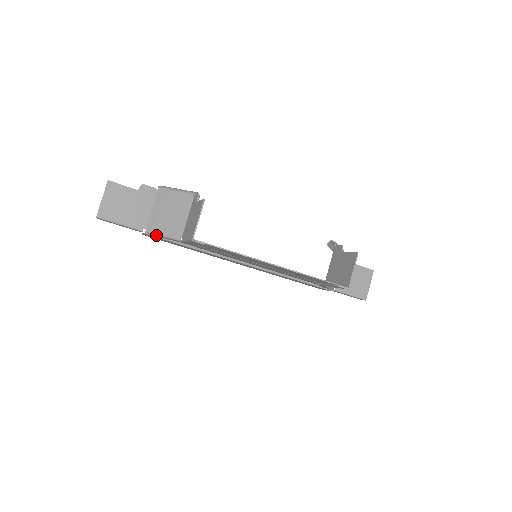
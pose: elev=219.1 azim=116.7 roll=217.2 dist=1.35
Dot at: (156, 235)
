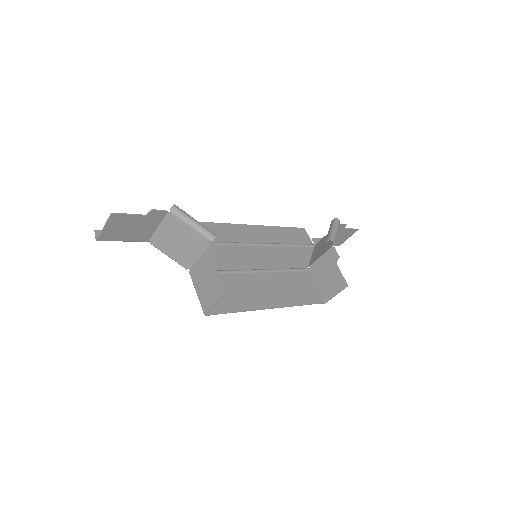
Dot at: (161, 251)
